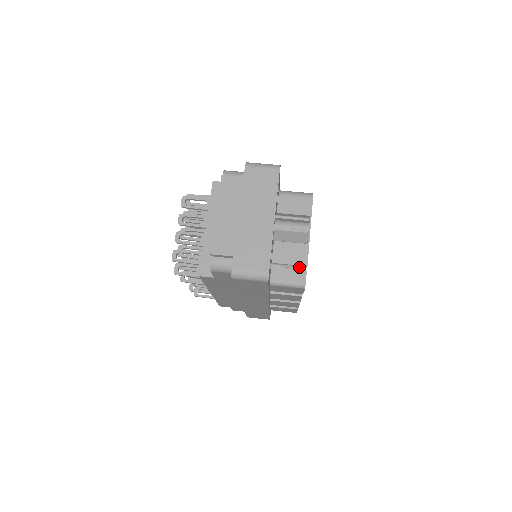
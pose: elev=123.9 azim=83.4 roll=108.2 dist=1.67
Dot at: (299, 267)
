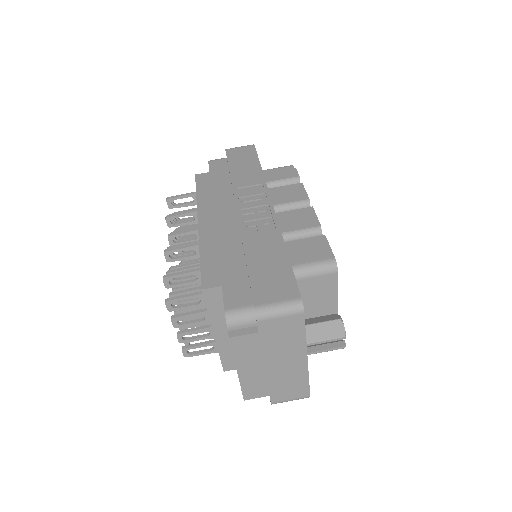
Dot at: occluded
